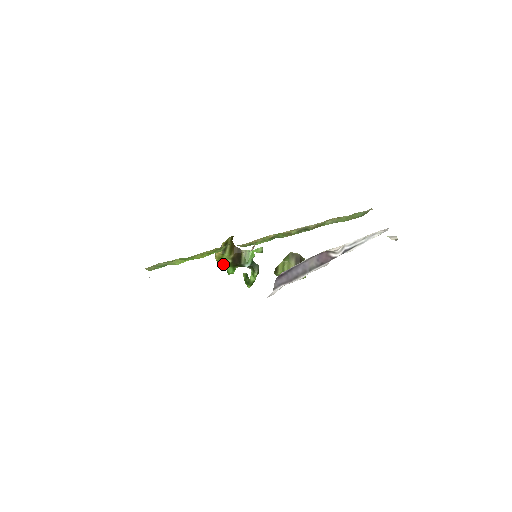
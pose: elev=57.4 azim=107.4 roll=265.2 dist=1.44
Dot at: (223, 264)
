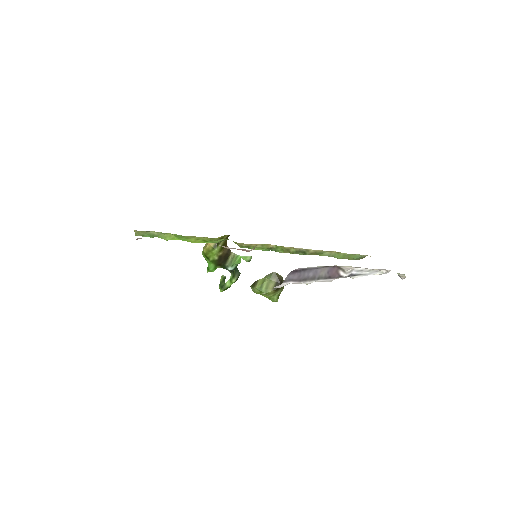
Dot at: (208, 258)
